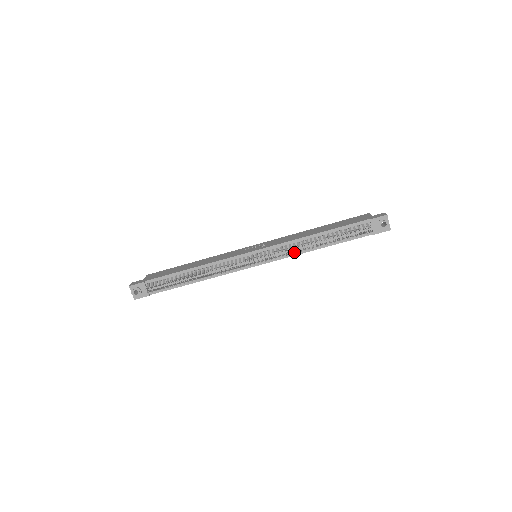
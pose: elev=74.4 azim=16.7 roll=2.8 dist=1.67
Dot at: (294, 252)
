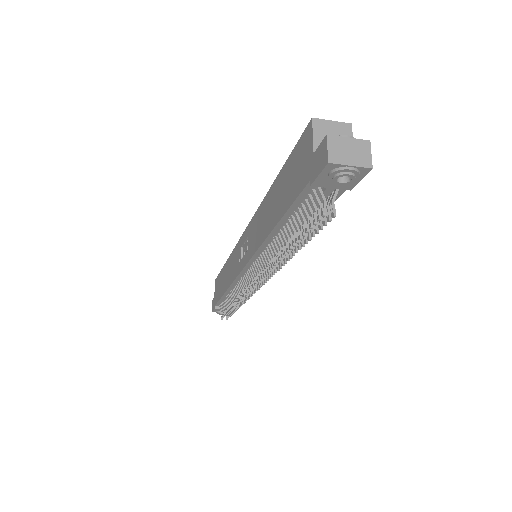
Dot at: occluded
